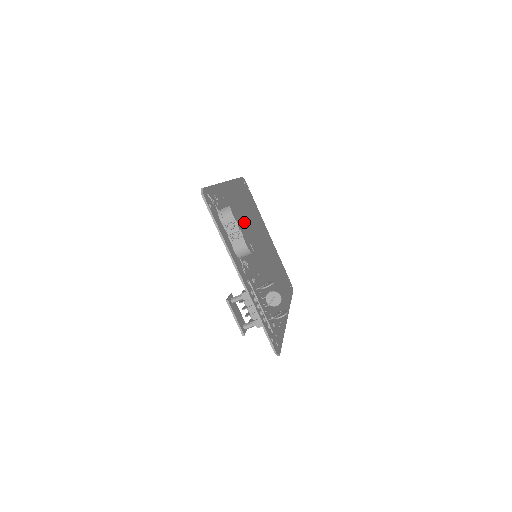
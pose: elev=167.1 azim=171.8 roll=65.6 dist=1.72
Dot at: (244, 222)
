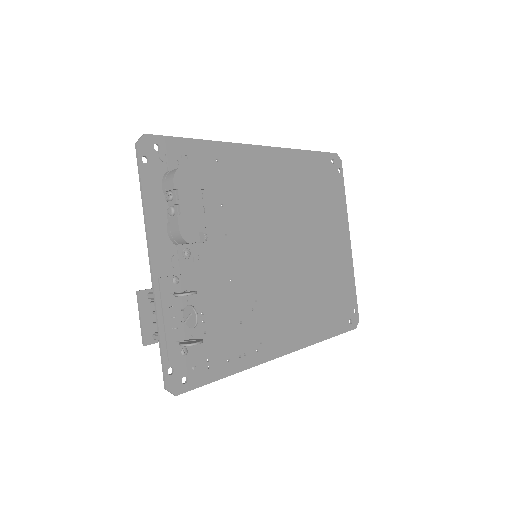
Dot at: (263, 206)
